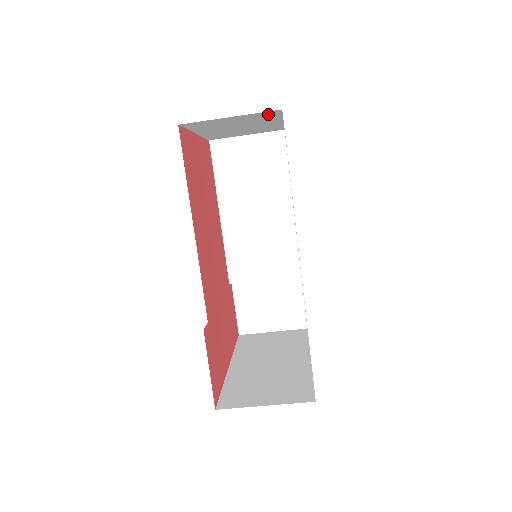
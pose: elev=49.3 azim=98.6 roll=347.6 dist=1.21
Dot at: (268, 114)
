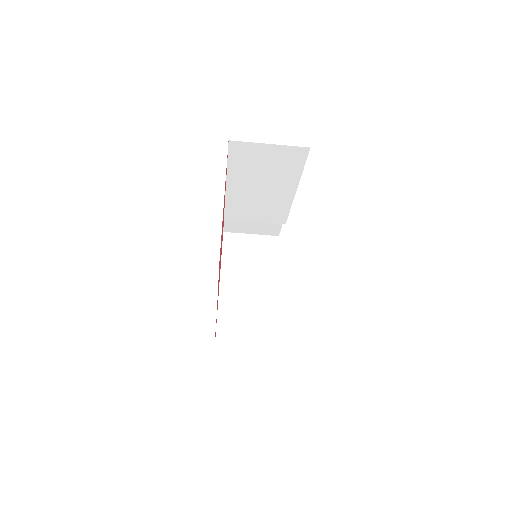
Dot at: occluded
